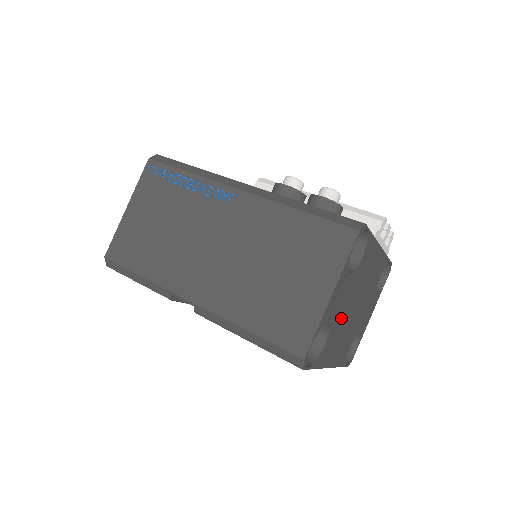
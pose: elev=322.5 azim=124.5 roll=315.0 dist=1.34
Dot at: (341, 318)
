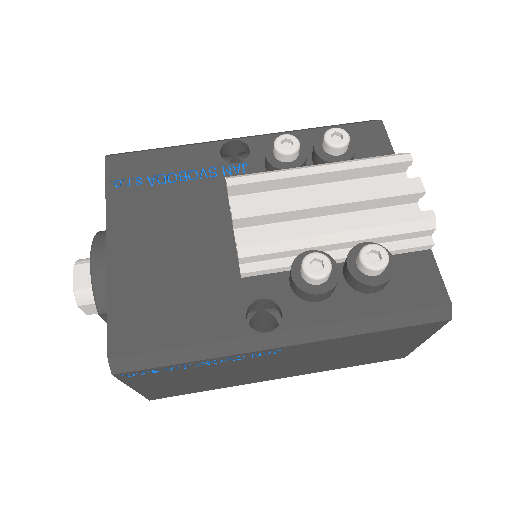
Dot at: occluded
